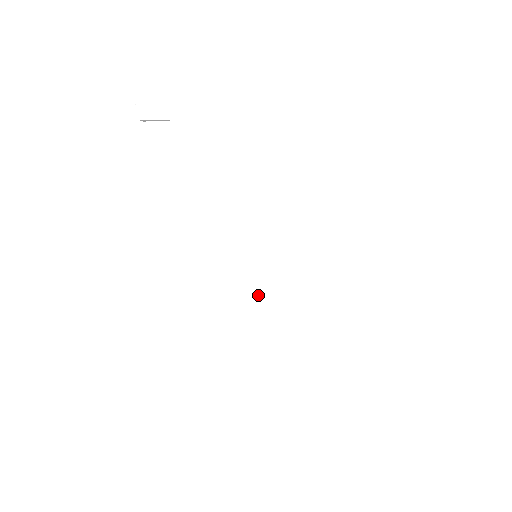
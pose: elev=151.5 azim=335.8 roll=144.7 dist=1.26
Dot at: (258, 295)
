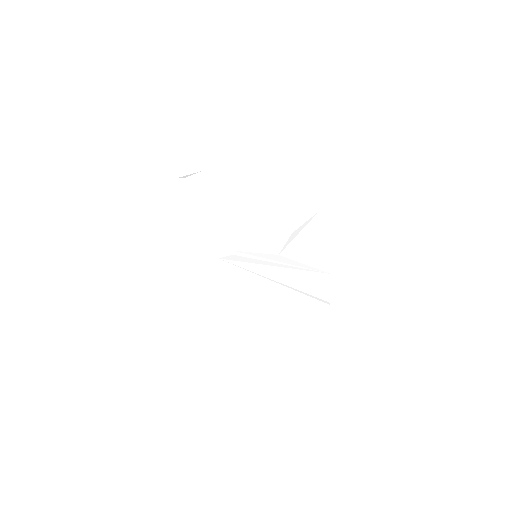
Dot at: (260, 288)
